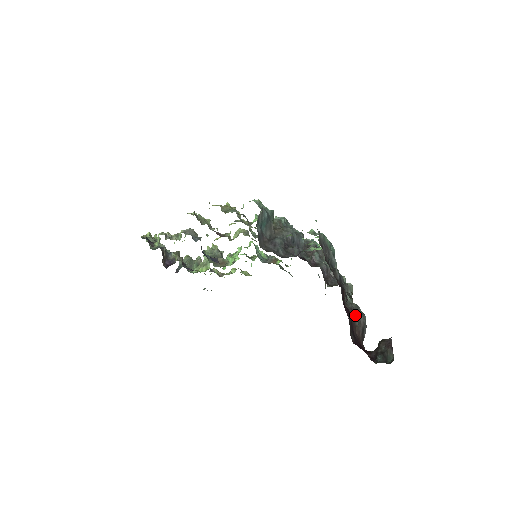
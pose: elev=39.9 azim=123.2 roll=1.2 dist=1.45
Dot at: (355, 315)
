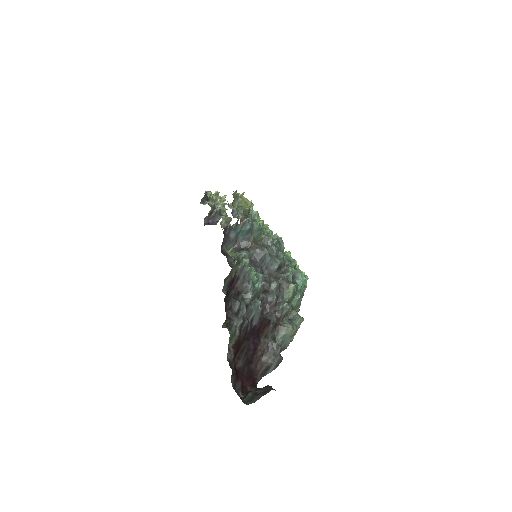
Dot at: (268, 352)
